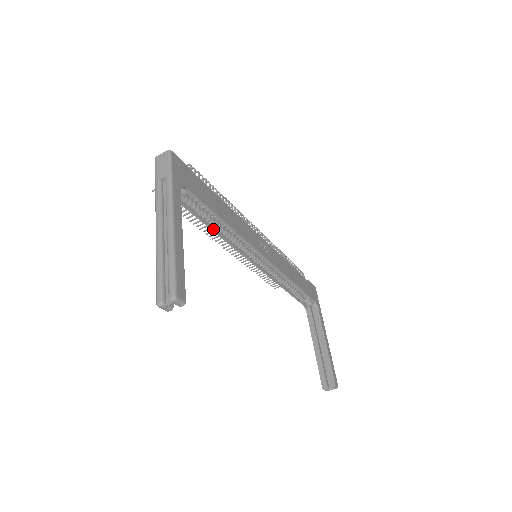
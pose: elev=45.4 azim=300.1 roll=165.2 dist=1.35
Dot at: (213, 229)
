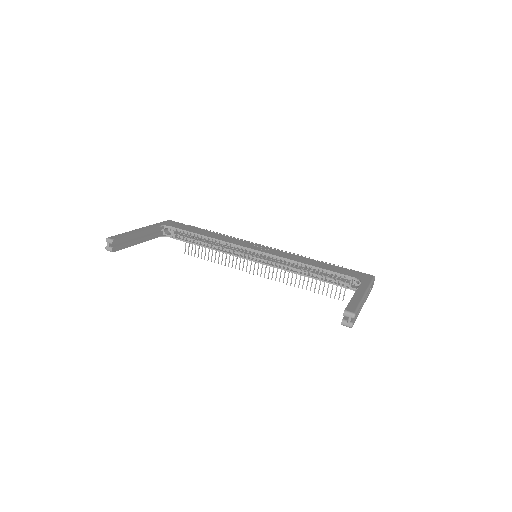
Dot at: (205, 246)
